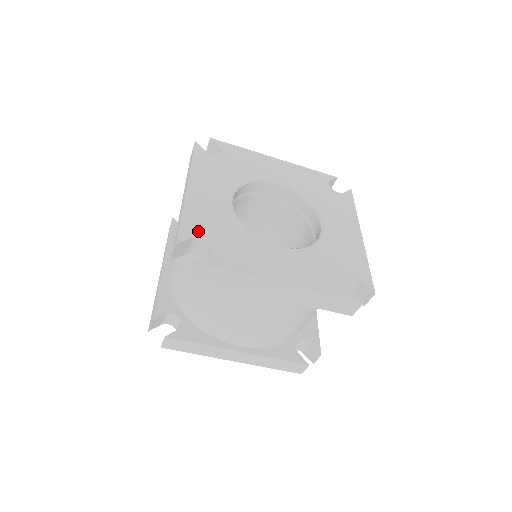
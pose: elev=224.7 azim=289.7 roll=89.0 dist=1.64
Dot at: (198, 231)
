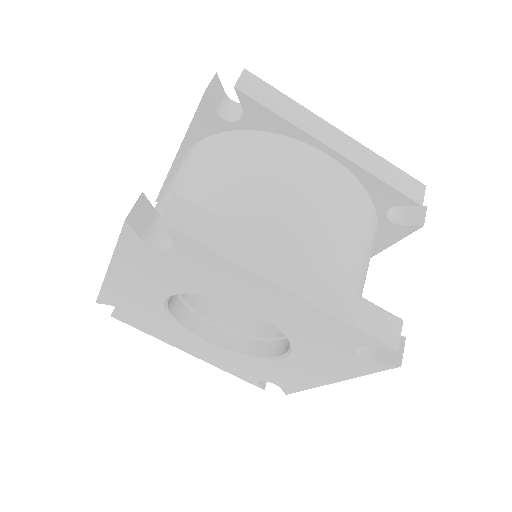
Dot at: occluded
